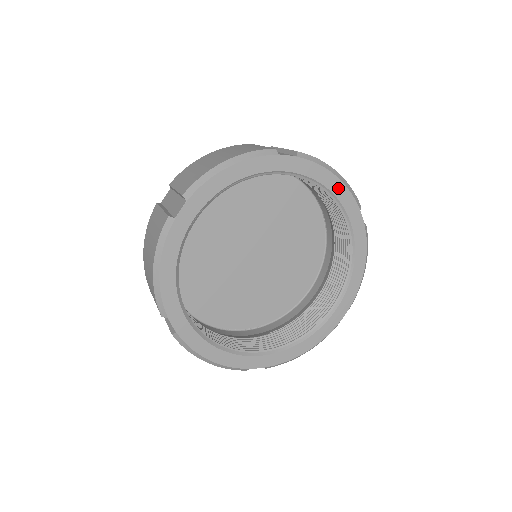
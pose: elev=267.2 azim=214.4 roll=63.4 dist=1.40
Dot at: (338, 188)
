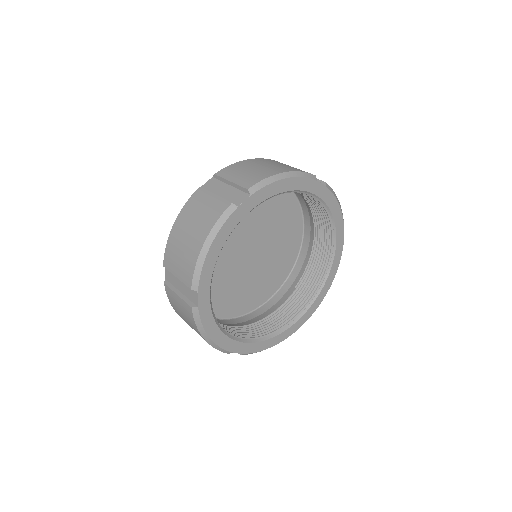
Dot at: (293, 184)
